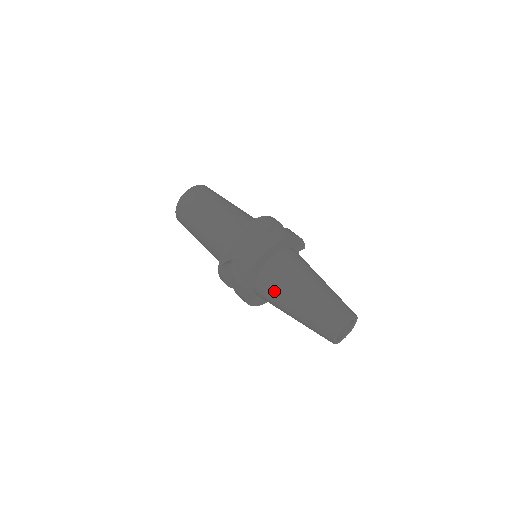
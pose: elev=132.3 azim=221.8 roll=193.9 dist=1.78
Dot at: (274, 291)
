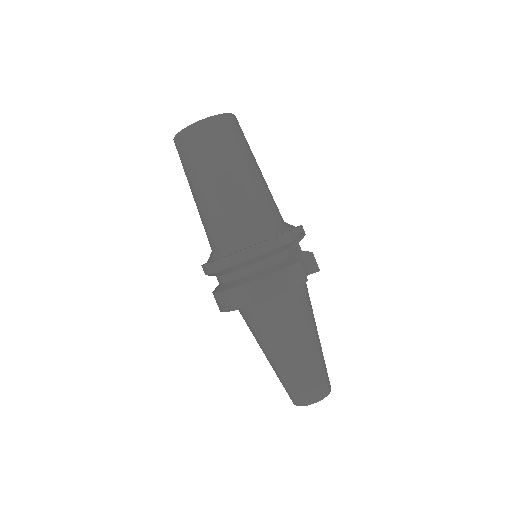
Dot at: occluded
